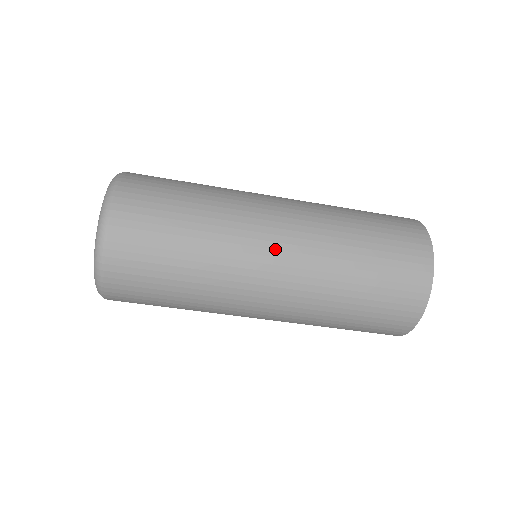
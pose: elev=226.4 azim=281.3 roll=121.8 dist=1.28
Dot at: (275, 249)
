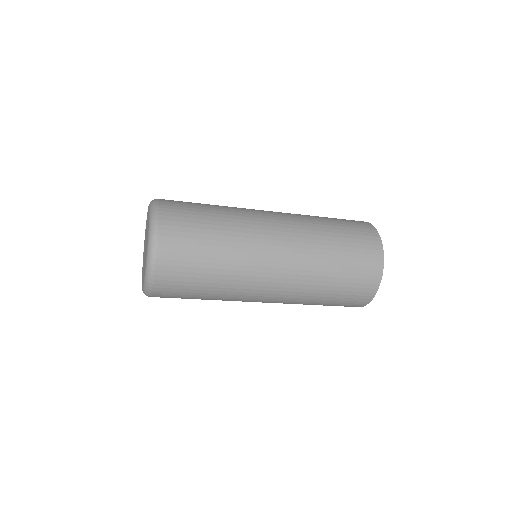
Dot at: (276, 240)
